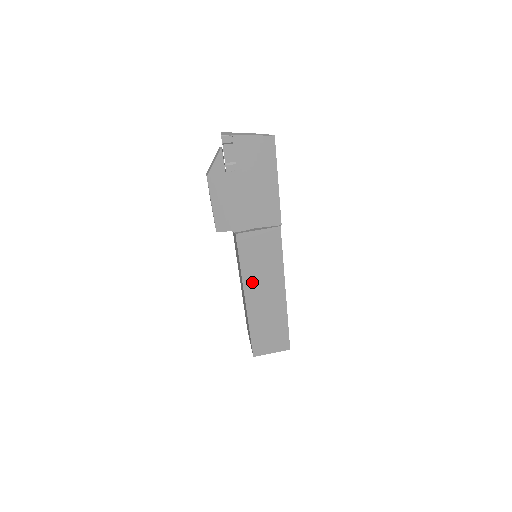
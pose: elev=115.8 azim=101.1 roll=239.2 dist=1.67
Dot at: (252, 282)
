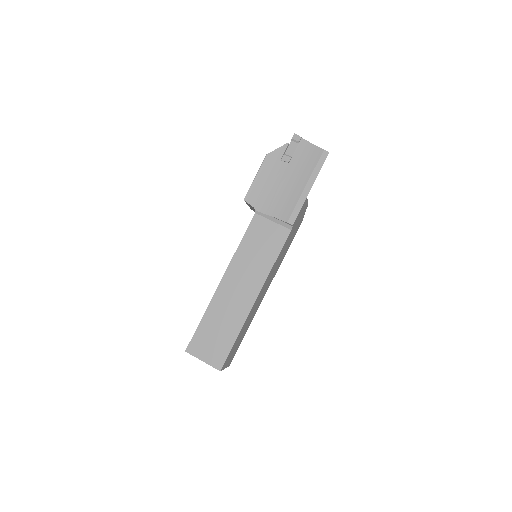
Dot at: (238, 266)
